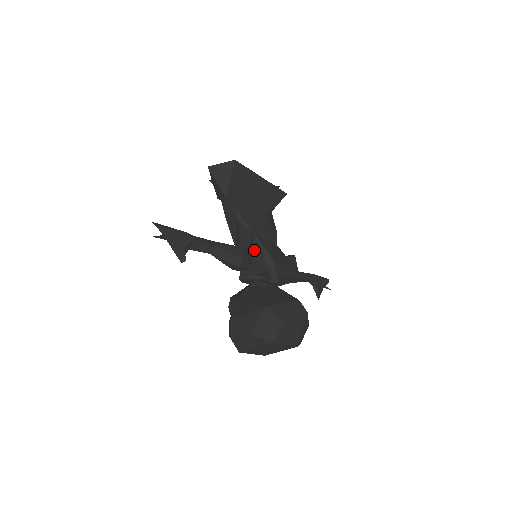
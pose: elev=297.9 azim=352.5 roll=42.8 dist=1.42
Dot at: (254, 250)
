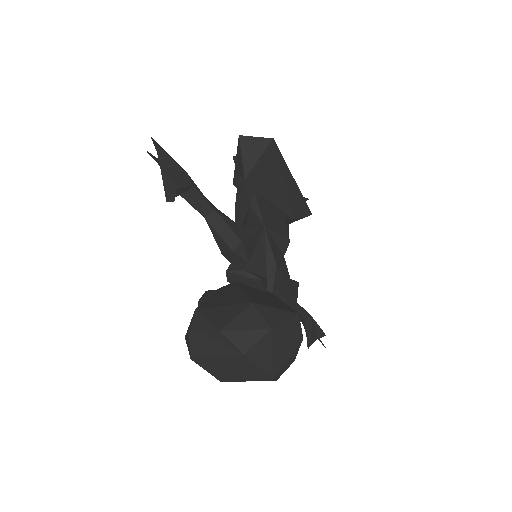
Dot at: (258, 244)
